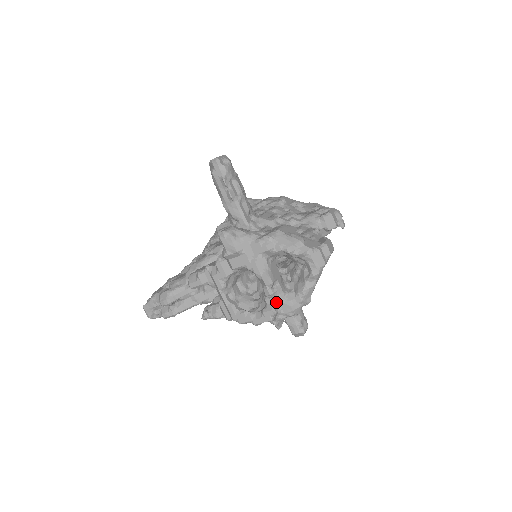
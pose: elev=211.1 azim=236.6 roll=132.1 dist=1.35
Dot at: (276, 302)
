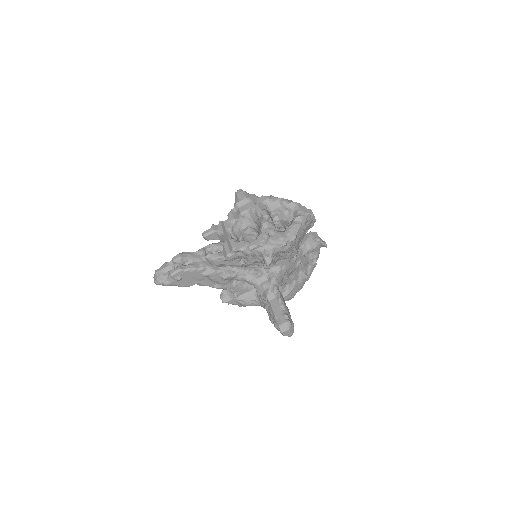
Dot at: (269, 230)
